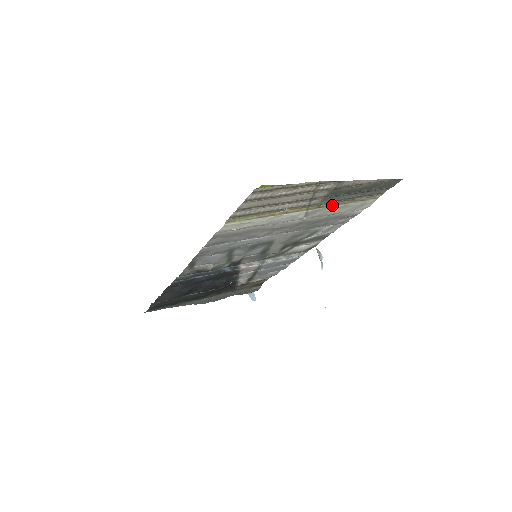
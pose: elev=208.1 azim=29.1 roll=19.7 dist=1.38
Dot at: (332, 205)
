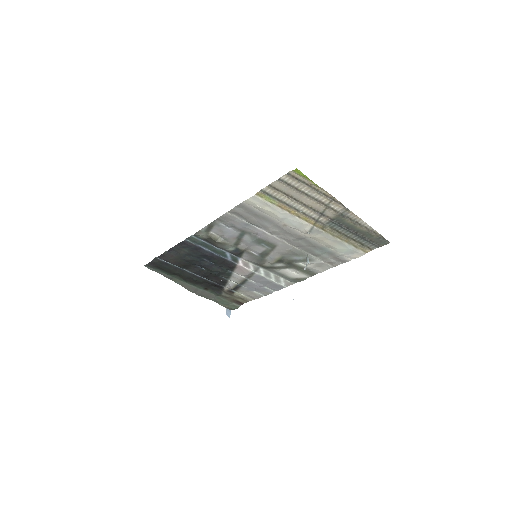
Dot at: (332, 234)
